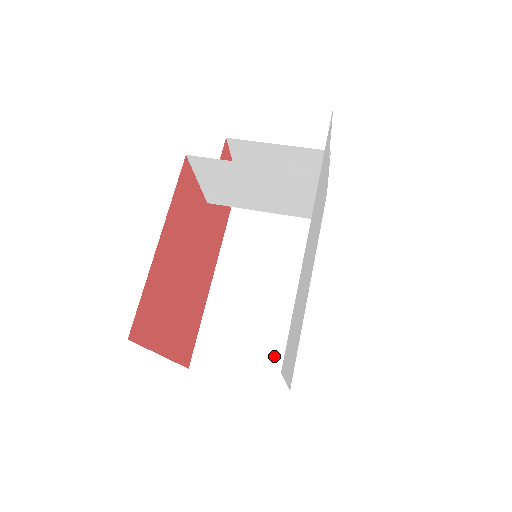
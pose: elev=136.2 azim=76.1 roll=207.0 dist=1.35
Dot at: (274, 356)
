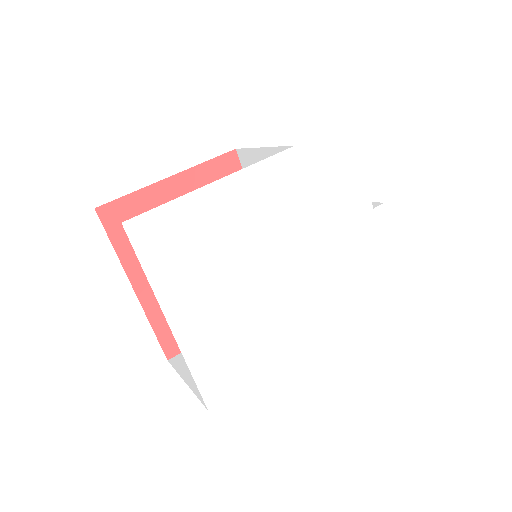
Dot at: occluded
